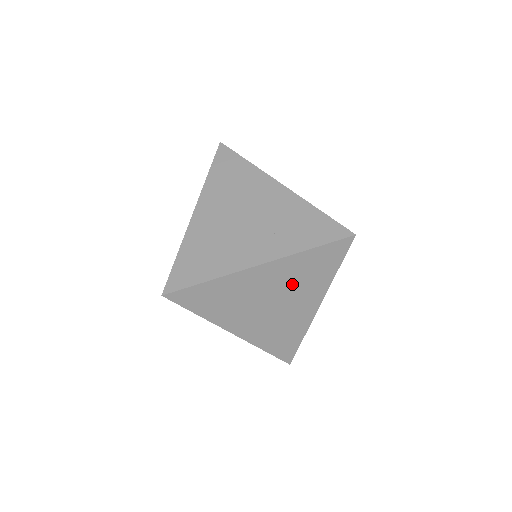
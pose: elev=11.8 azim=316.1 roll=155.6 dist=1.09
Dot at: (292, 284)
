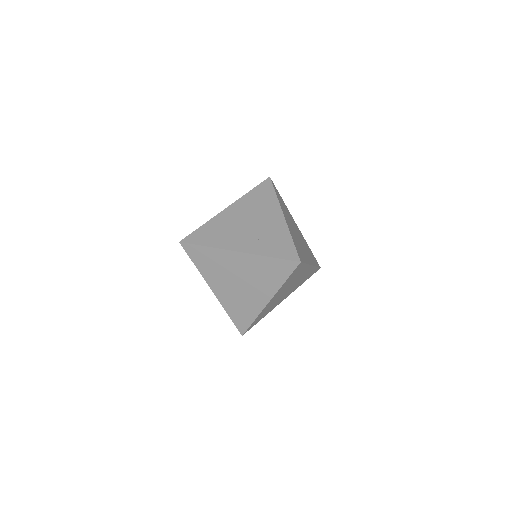
Dot at: (255, 275)
